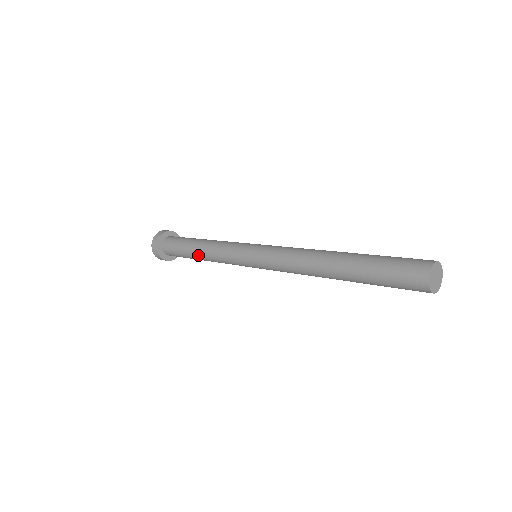
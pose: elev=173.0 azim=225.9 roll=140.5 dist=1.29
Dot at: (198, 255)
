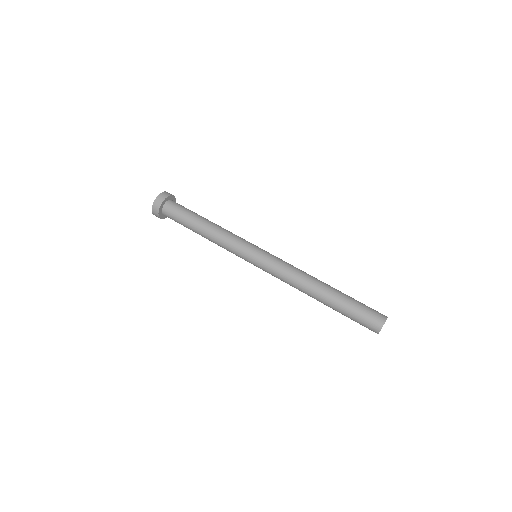
Dot at: (202, 236)
